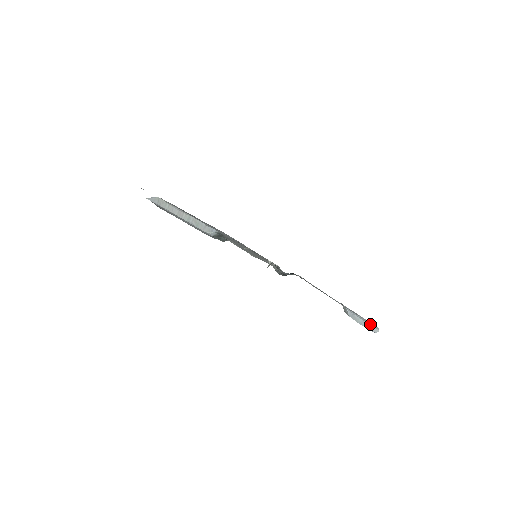
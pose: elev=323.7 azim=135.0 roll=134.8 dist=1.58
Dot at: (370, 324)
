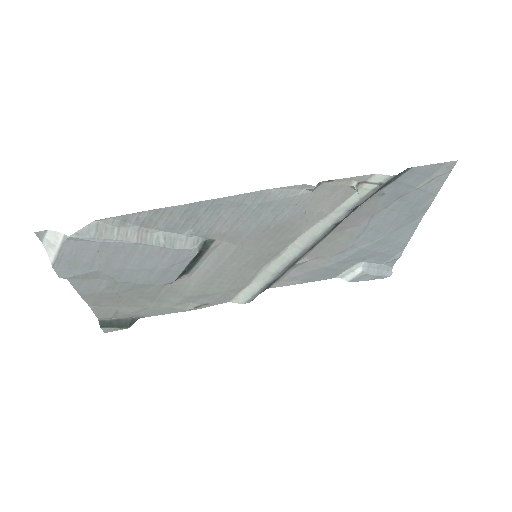
Dot at: (384, 269)
